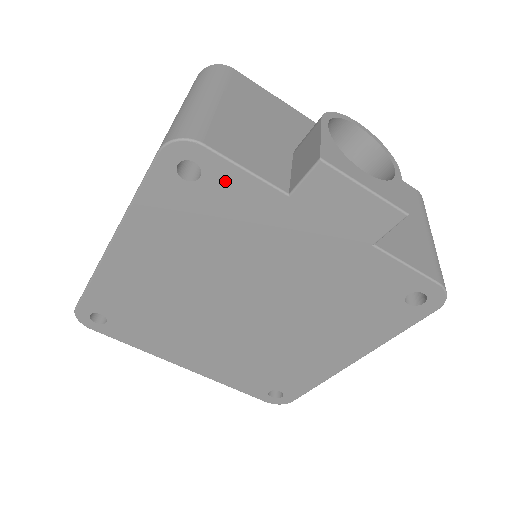
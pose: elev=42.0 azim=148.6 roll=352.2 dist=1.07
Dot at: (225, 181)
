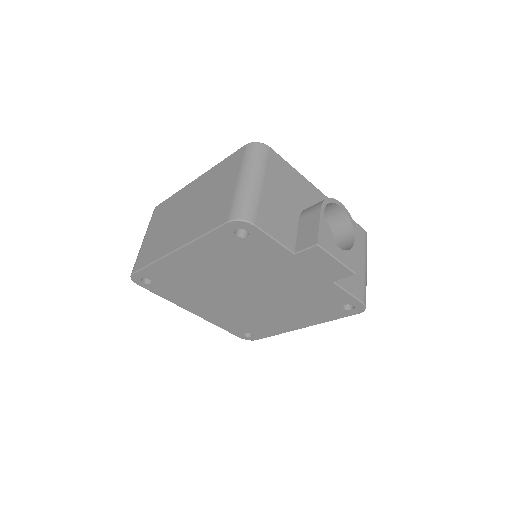
Dot at: (261, 241)
